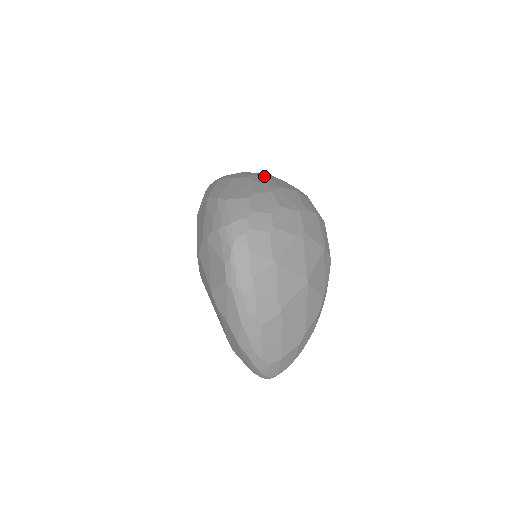
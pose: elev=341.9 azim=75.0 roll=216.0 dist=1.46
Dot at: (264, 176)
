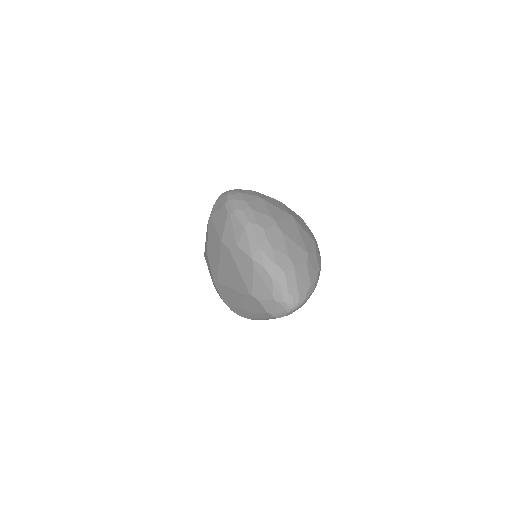
Dot at: occluded
